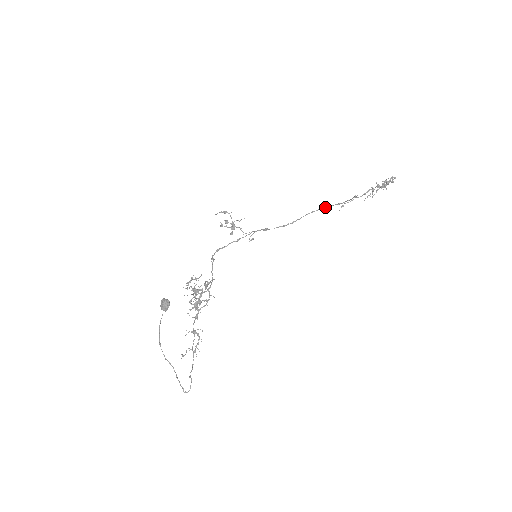
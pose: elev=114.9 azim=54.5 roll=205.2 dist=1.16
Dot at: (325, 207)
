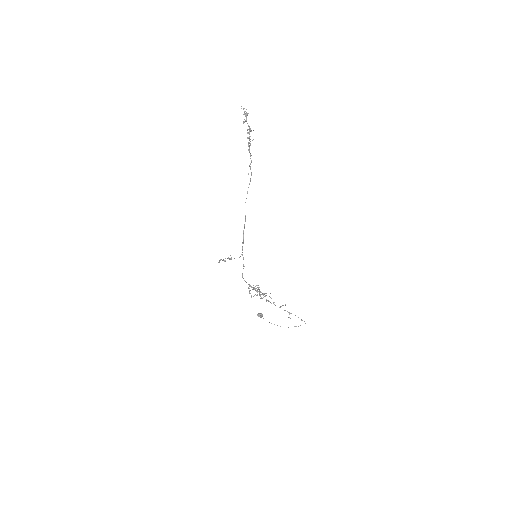
Dot at: occluded
